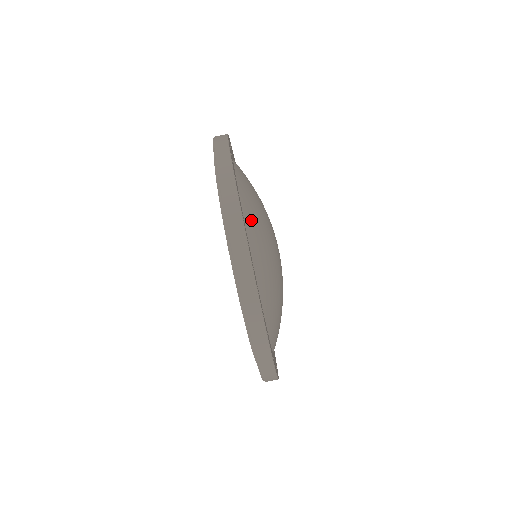
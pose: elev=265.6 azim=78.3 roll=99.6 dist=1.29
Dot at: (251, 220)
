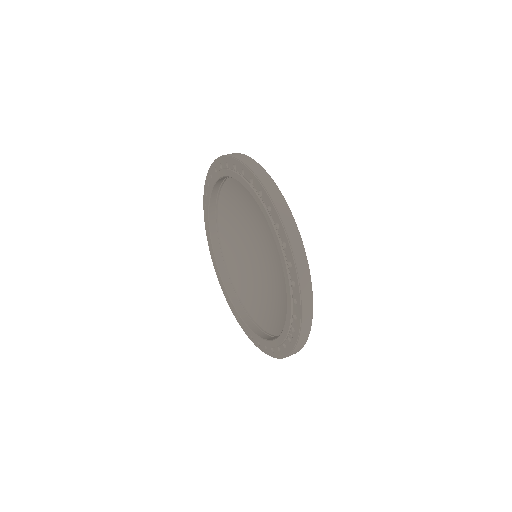
Dot at: occluded
